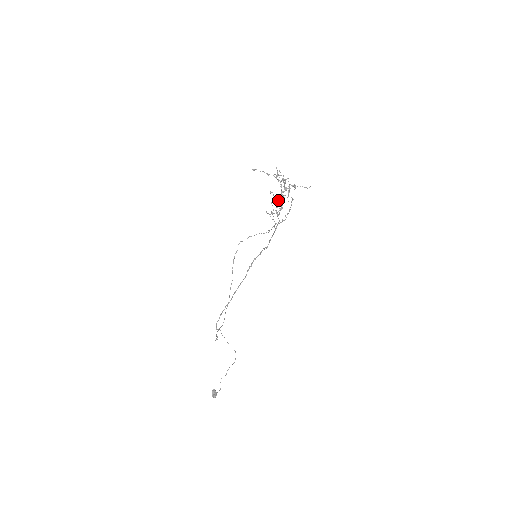
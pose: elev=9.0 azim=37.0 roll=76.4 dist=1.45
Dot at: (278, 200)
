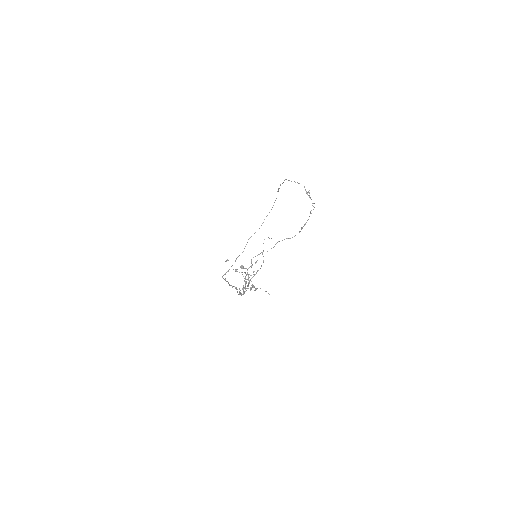
Dot at: (243, 287)
